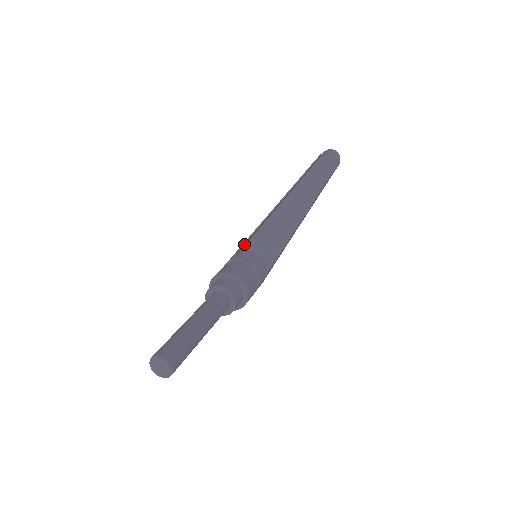
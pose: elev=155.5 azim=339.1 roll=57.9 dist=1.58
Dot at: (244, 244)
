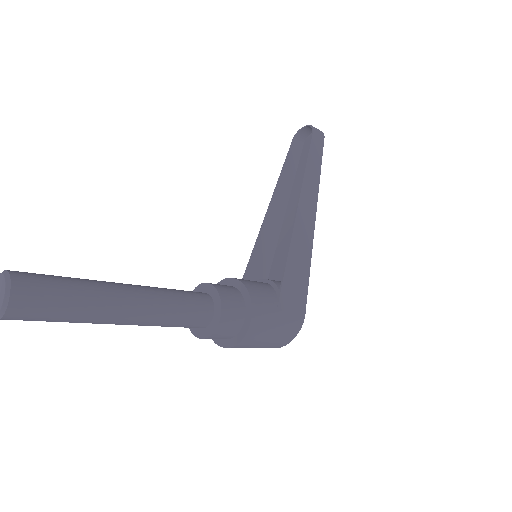
Dot at: (252, 270)
